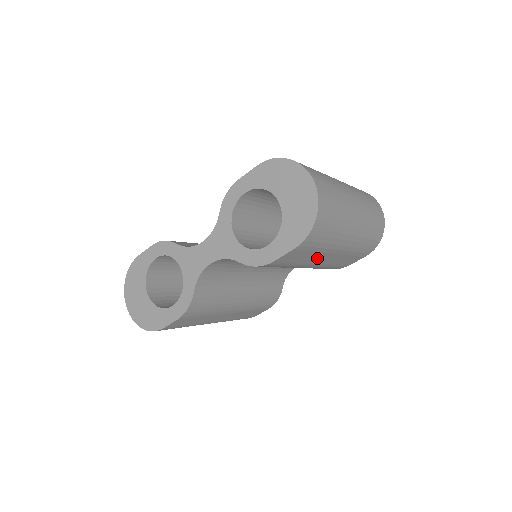
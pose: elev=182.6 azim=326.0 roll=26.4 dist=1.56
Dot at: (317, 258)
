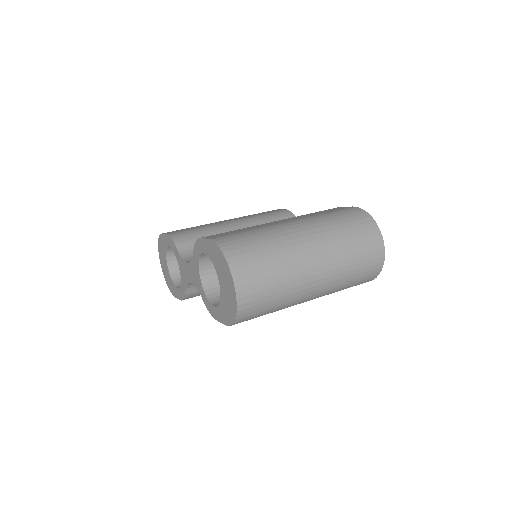
Dot at: occluded
